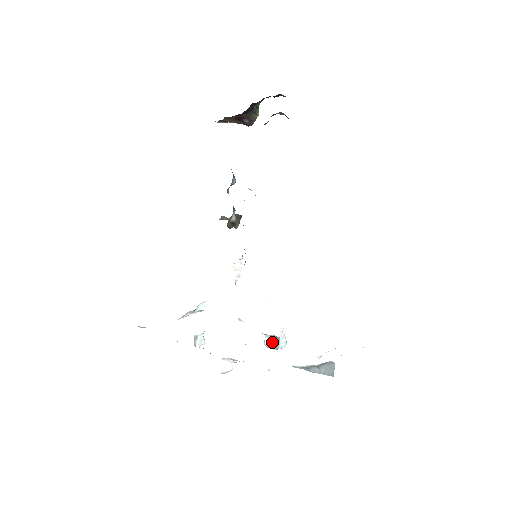
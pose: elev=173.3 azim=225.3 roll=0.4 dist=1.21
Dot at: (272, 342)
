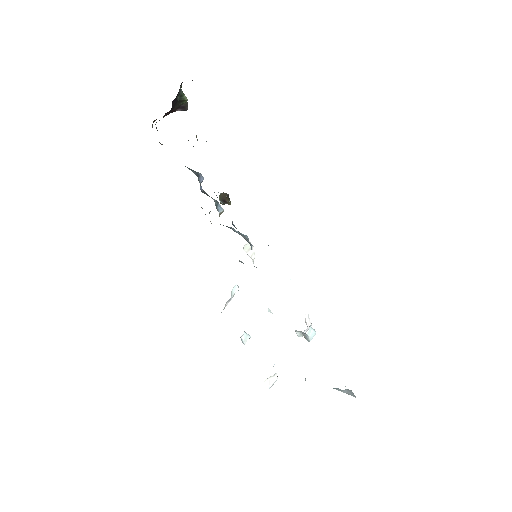
Dot at: (302, 335)
